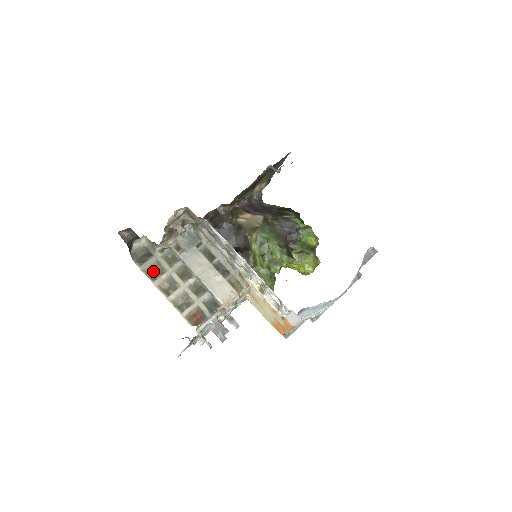
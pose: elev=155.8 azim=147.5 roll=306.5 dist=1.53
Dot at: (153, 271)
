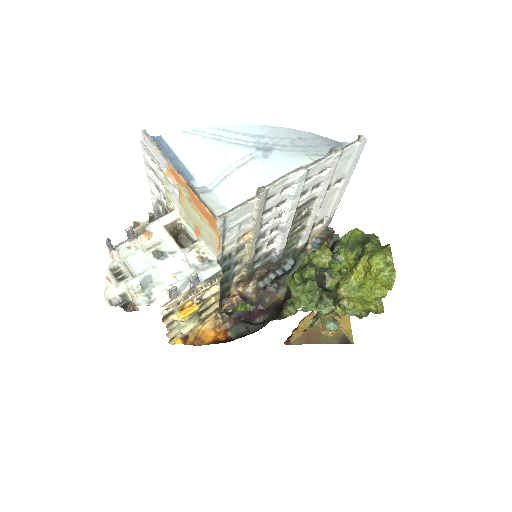
Dot at: occluded
